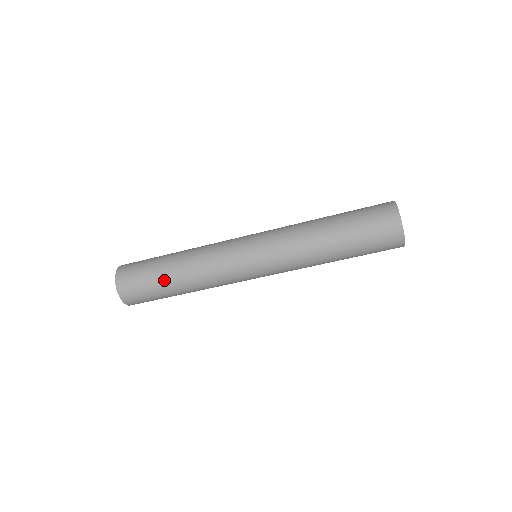
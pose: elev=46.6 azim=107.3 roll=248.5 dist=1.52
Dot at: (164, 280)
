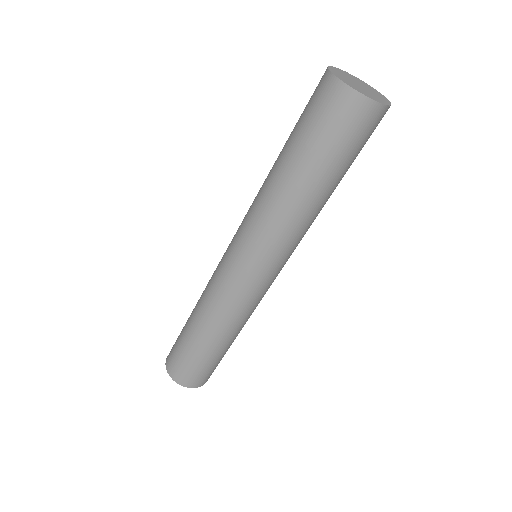
Dot at: (187, 334)
